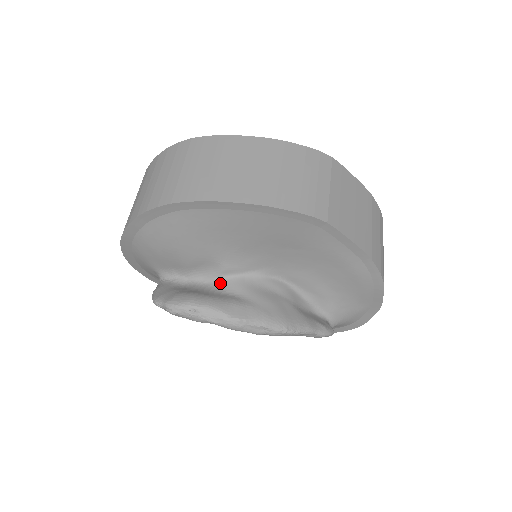
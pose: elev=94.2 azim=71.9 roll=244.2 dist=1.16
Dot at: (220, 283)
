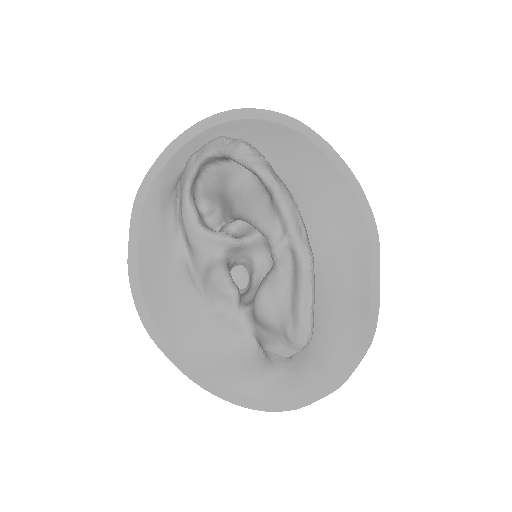
Dot at: occluded
